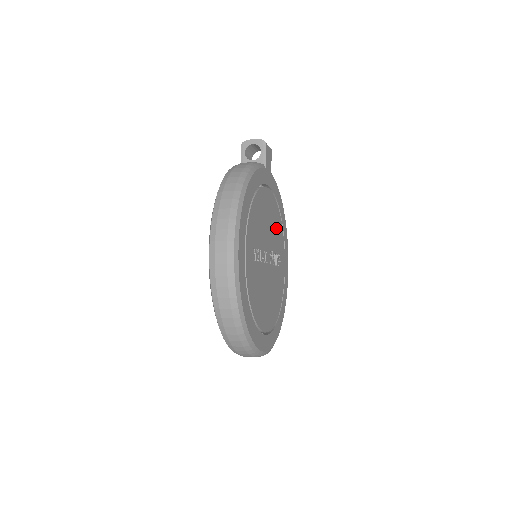
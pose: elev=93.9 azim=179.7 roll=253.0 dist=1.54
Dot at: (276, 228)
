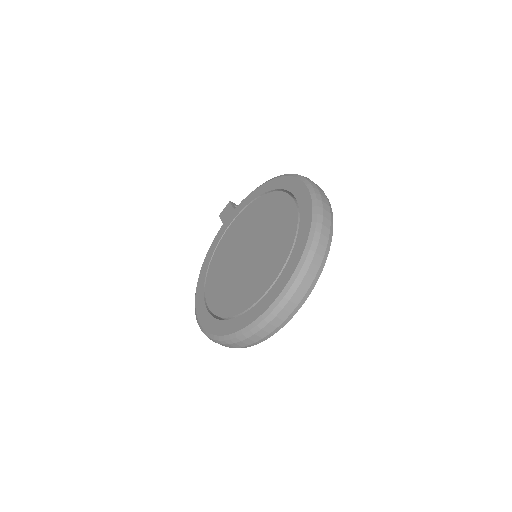
Dot at: occluded
